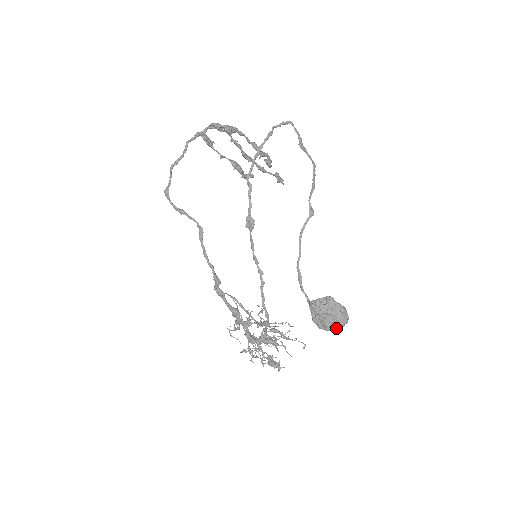
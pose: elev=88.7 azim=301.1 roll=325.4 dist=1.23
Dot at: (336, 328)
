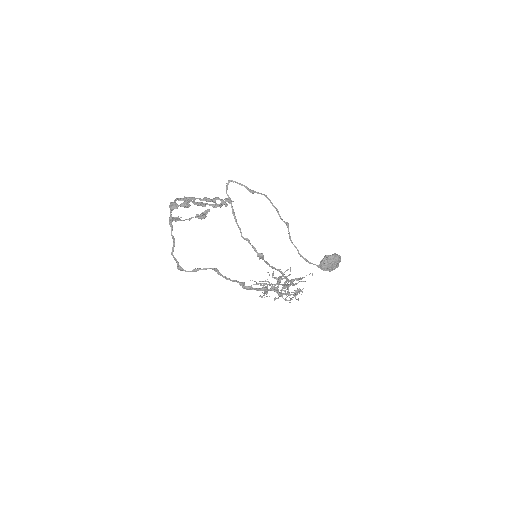
Dot at: (338, 266)
